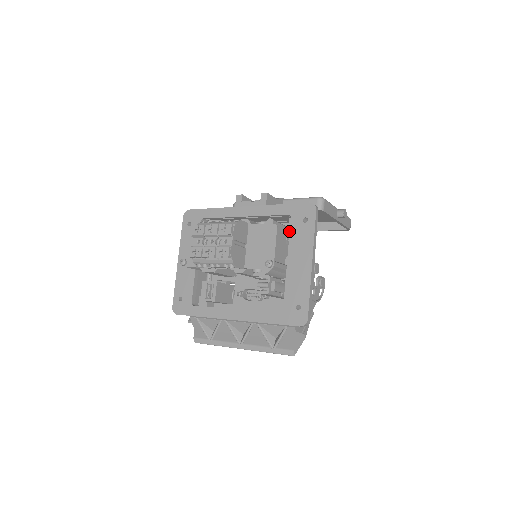
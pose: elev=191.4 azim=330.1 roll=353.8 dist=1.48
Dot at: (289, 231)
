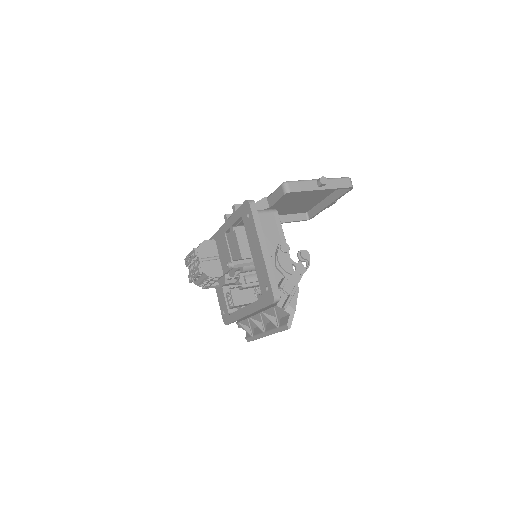
Dot at: occluded
